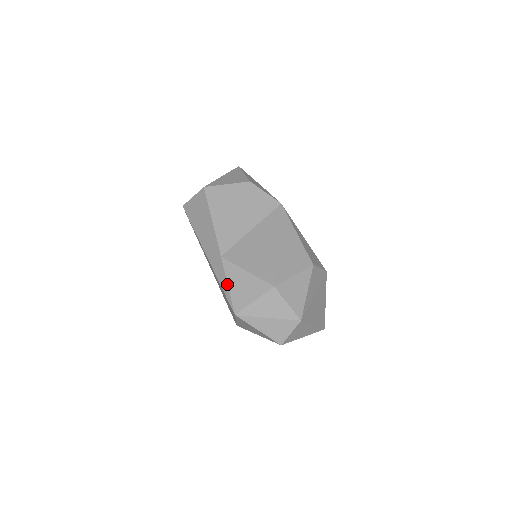
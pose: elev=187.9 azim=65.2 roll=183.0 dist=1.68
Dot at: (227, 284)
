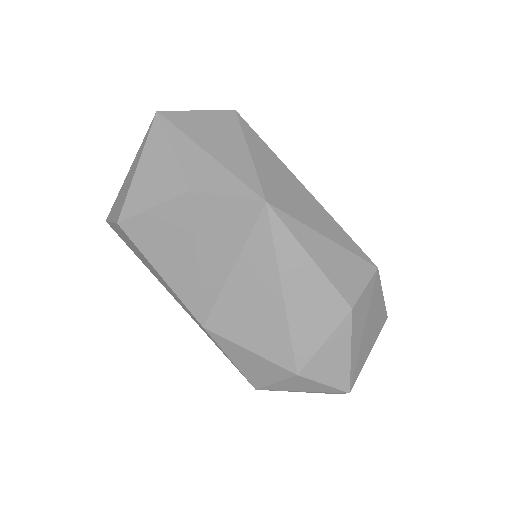
Dot at: occluded
